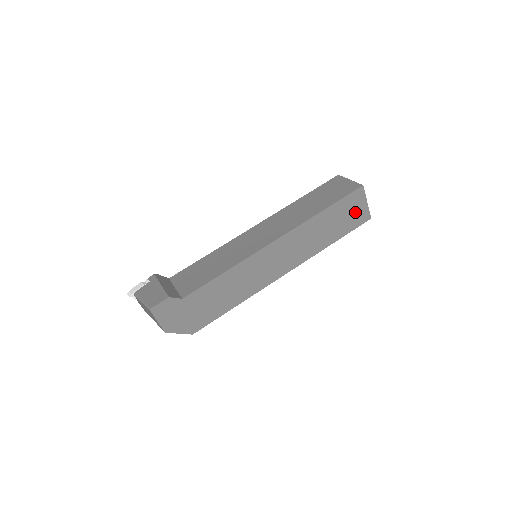
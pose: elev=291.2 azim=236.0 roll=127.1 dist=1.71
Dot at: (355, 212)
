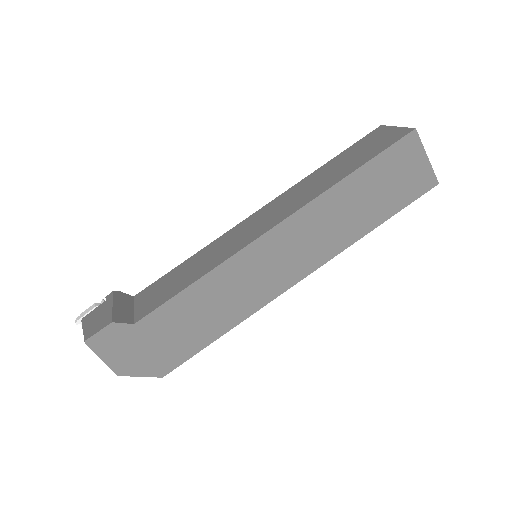
Dot at: (408, 174)
